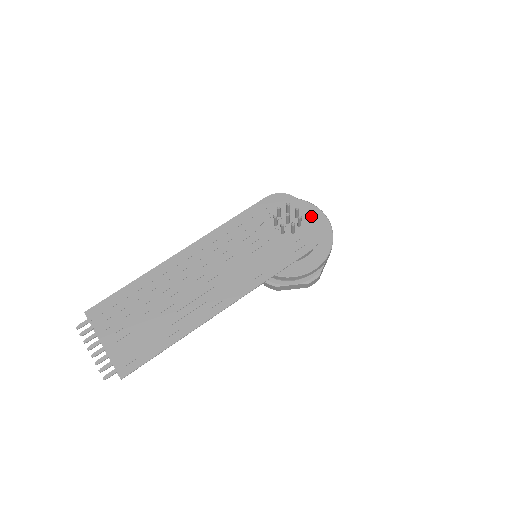
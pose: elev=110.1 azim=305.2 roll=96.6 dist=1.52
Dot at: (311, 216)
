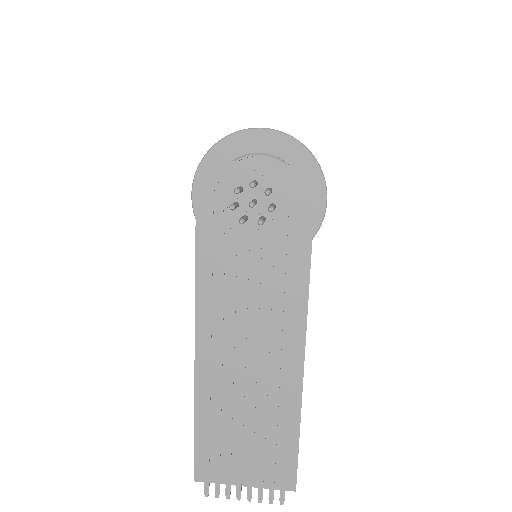
Dot at: (268, 165)
